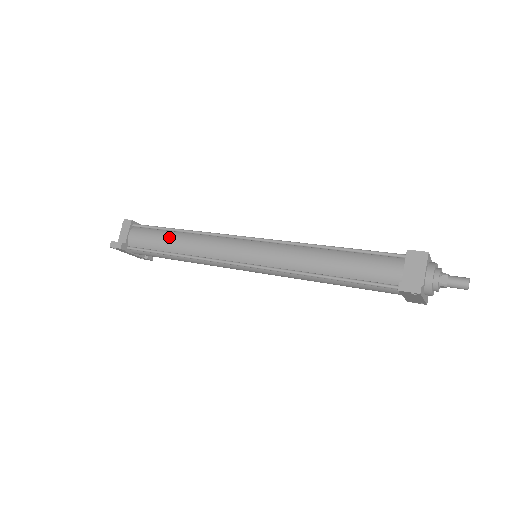
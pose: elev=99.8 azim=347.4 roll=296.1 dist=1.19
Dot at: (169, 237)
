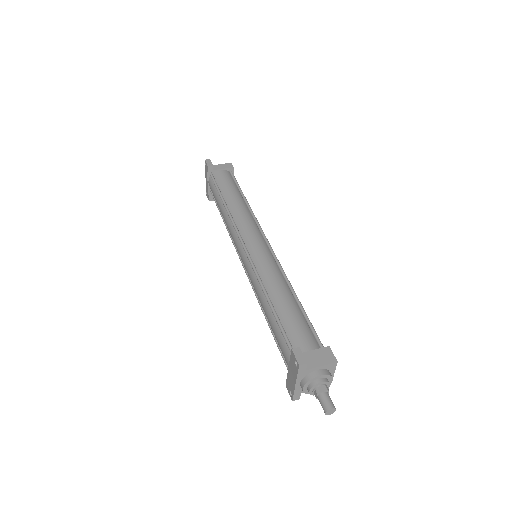
Dot at: (235, 193)
